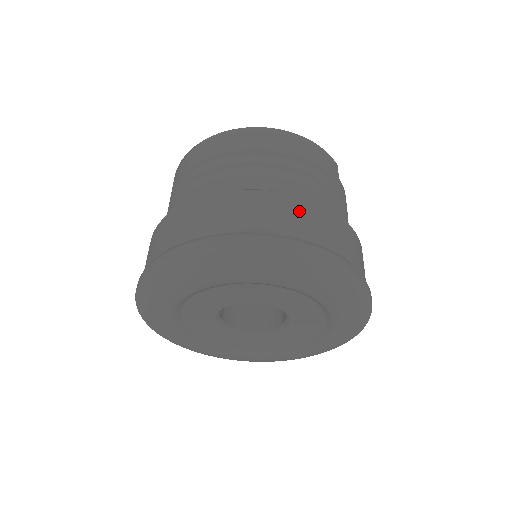
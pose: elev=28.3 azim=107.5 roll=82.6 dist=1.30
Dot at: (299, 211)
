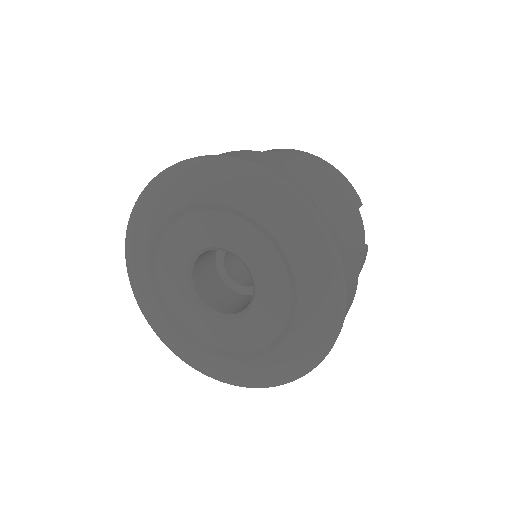
Dot at: (291, 168)
